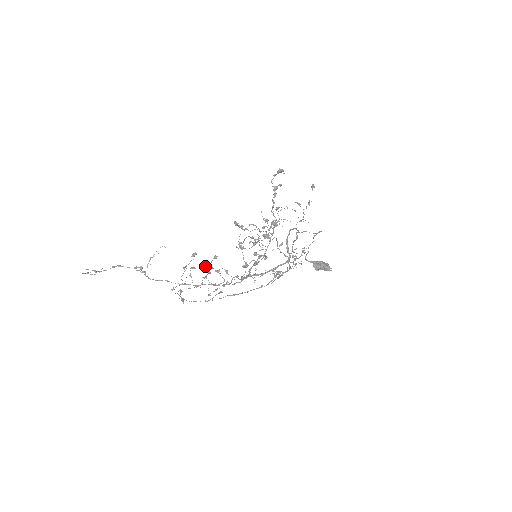
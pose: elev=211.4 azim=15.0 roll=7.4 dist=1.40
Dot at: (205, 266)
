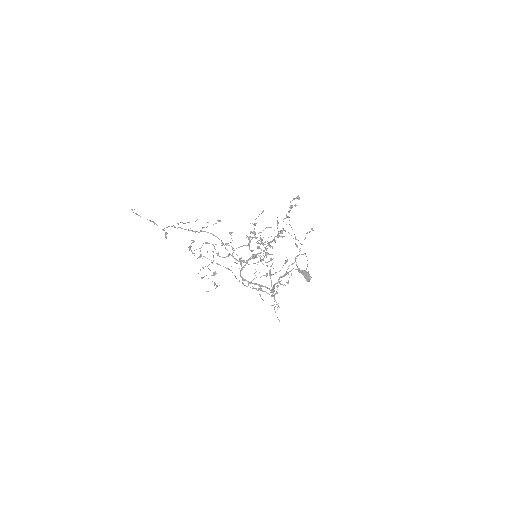
Dot at: occluded
